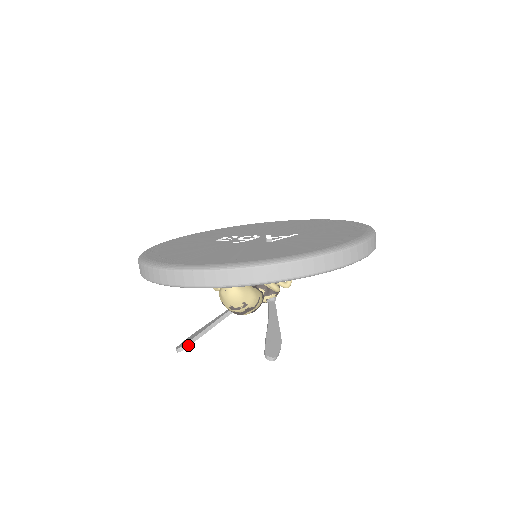
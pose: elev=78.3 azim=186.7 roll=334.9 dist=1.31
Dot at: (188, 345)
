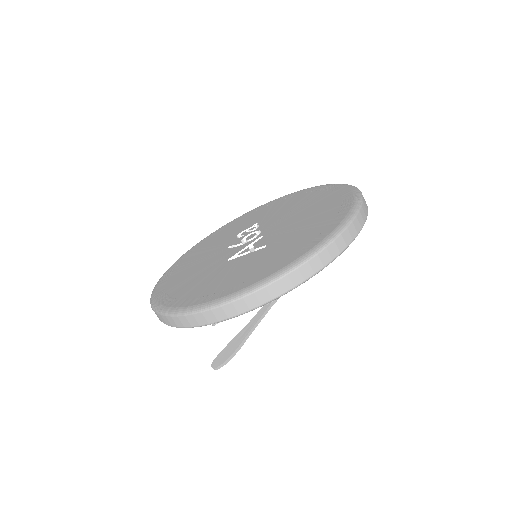
Dot at: (216, 323)
